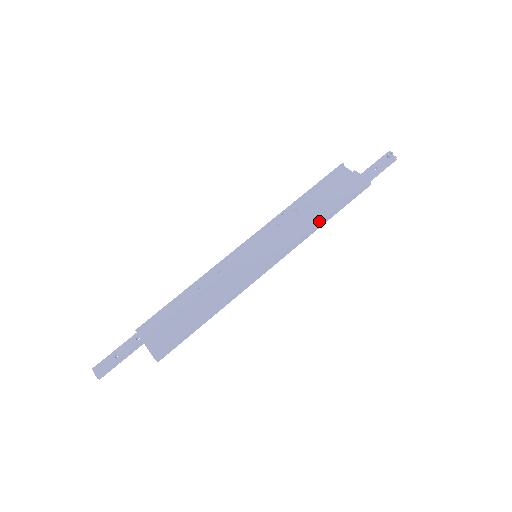
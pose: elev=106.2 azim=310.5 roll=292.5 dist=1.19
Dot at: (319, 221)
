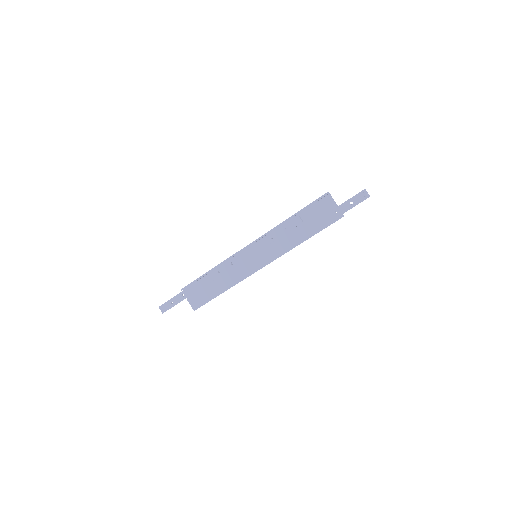
Dot at: occluded
